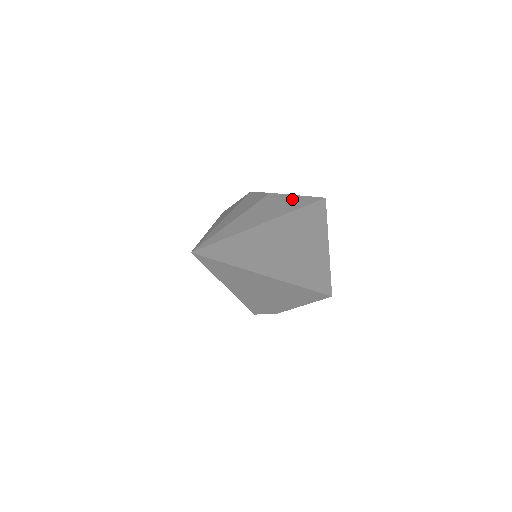
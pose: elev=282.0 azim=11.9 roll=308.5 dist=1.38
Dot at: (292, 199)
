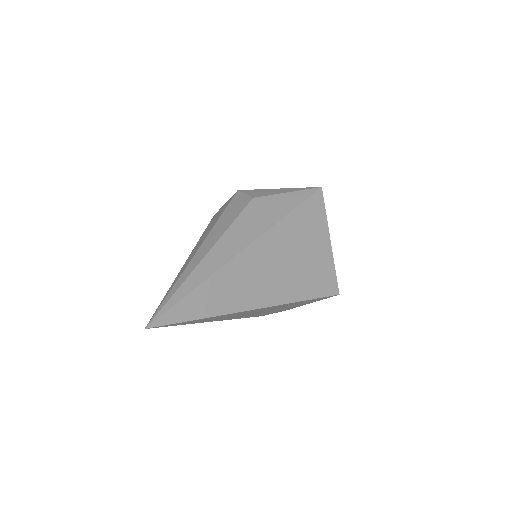
Dot at: (277, 202)
